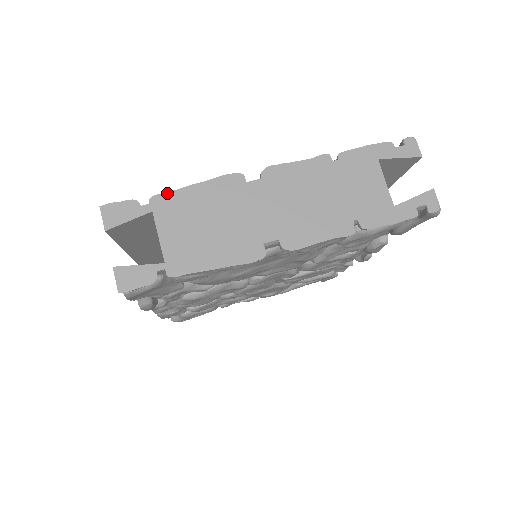
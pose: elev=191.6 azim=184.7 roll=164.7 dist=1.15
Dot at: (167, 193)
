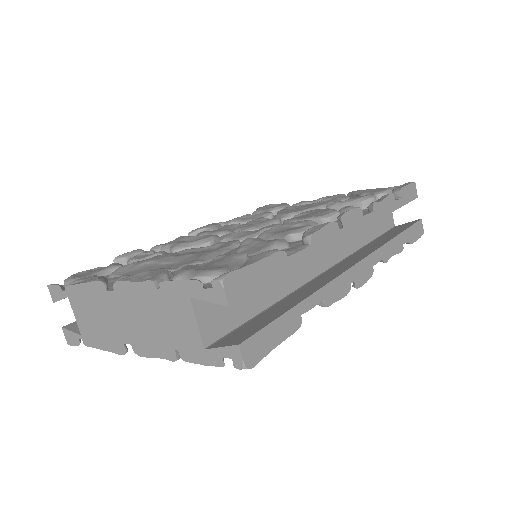
Dot at: (71, 286)
